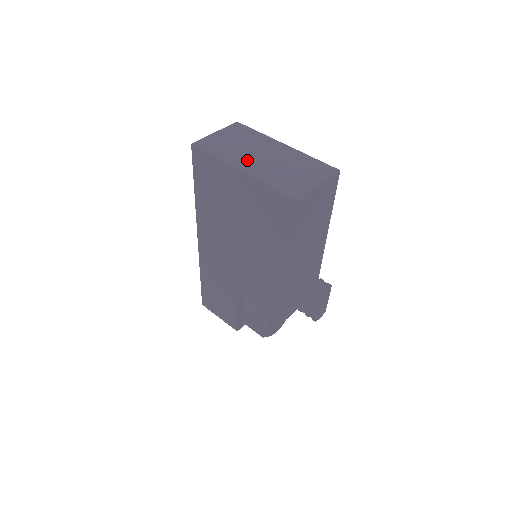
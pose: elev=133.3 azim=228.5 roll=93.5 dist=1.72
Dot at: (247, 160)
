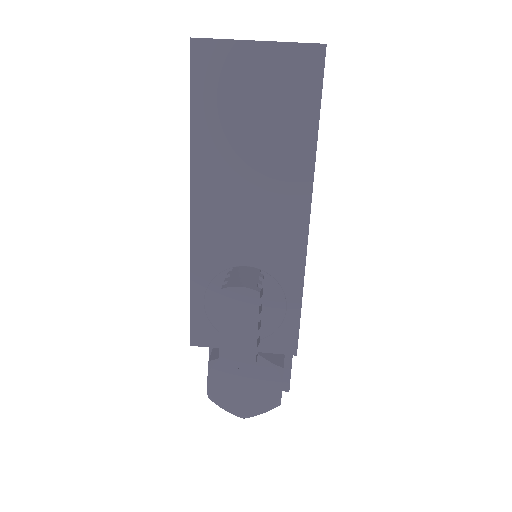
Dot at: occluded
